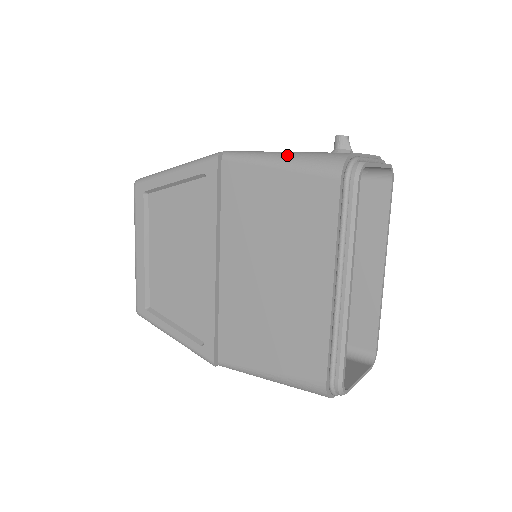
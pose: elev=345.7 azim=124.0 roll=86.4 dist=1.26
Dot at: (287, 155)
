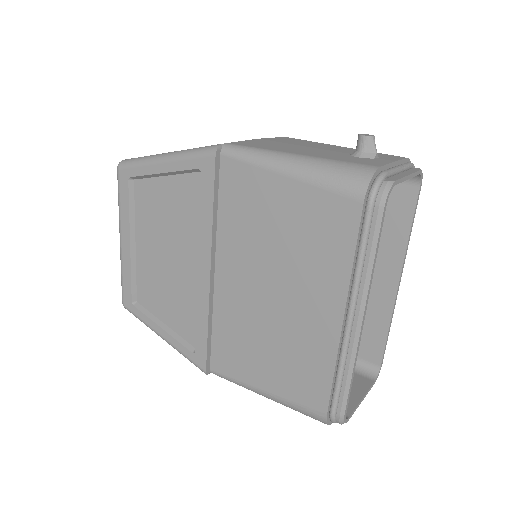
Dot at: (300, 161)
